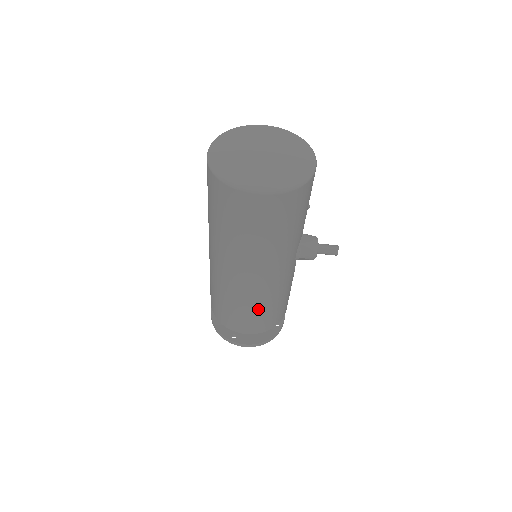
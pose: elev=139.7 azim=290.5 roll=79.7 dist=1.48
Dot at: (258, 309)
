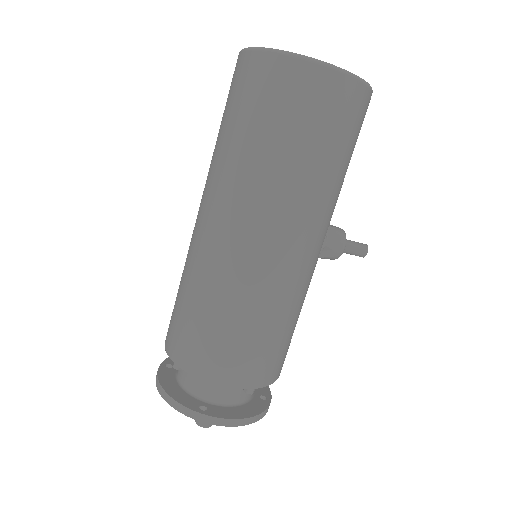
Dot at: (268, 323)
